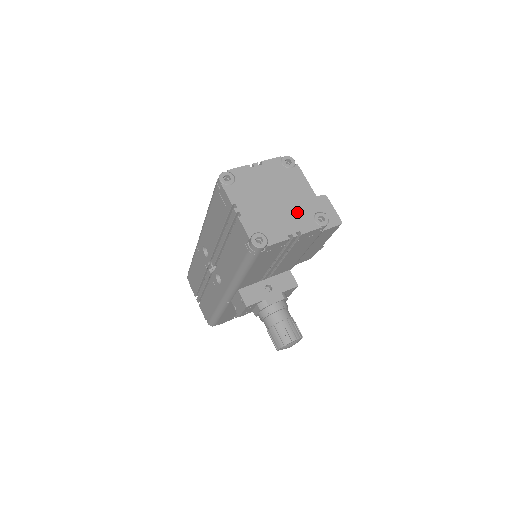
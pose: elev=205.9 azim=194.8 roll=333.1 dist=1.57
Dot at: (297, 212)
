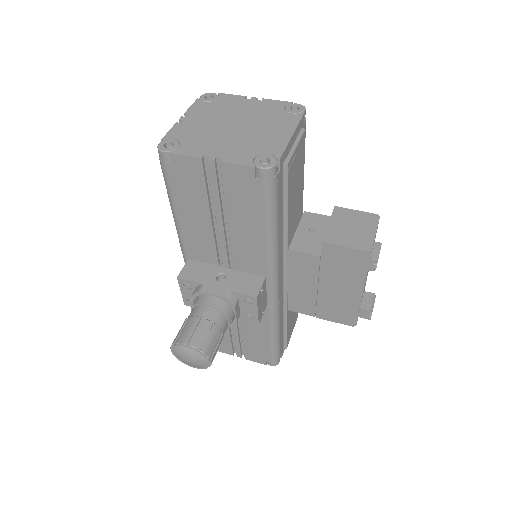
Dot at: (244, 144)
